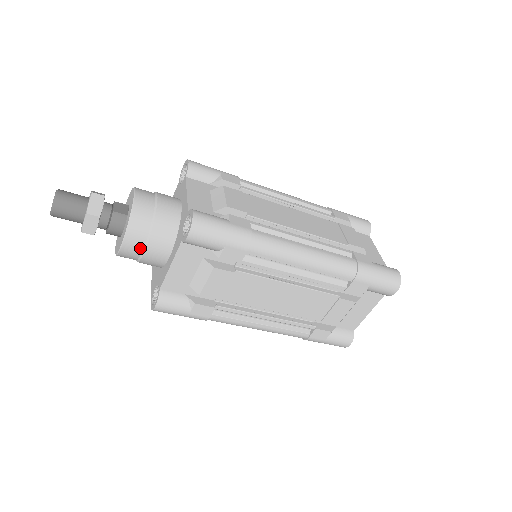
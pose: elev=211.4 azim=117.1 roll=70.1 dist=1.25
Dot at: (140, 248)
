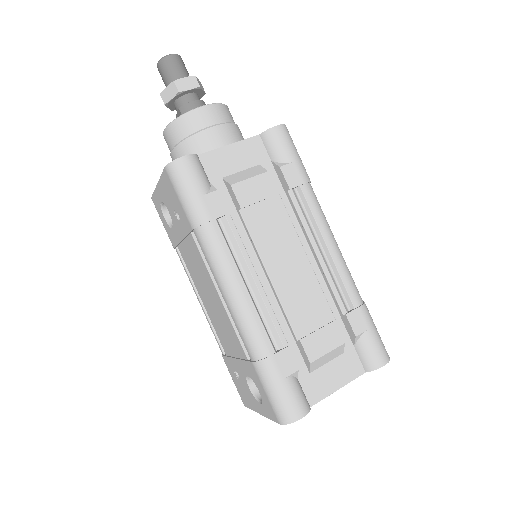
Dot at: (210, 123)
